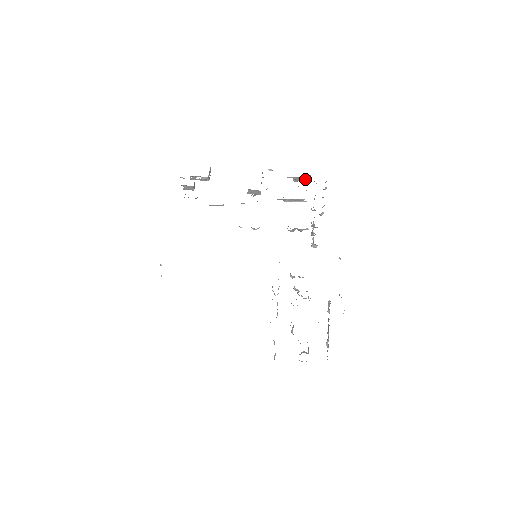
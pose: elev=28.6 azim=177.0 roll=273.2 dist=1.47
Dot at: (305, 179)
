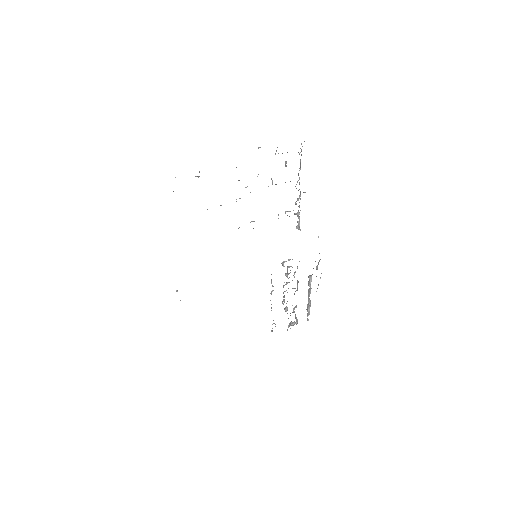
Dot at: occluded
